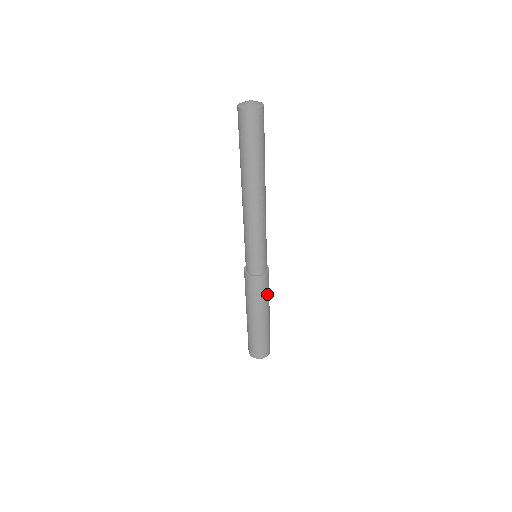
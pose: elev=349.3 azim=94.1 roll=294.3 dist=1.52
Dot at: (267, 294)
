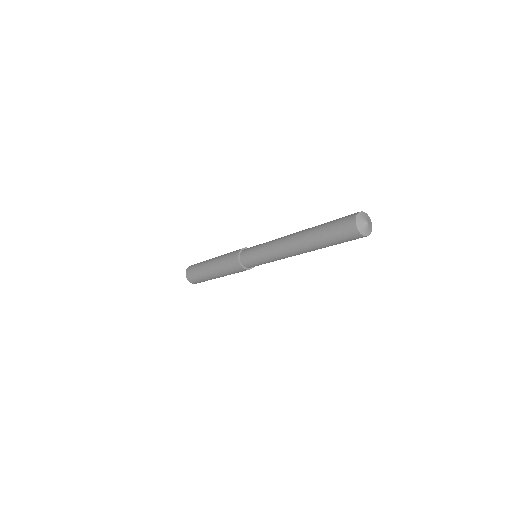
Dot at: occluded
